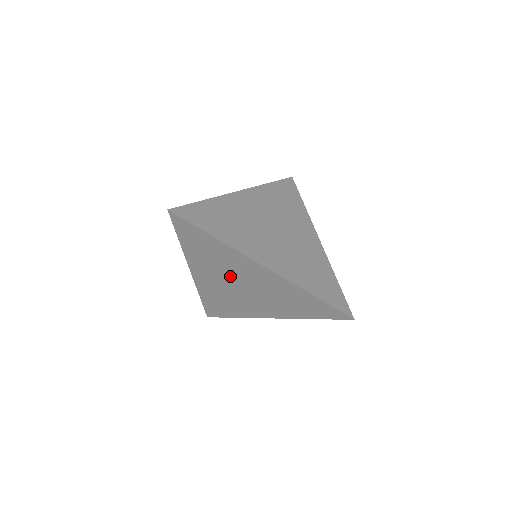
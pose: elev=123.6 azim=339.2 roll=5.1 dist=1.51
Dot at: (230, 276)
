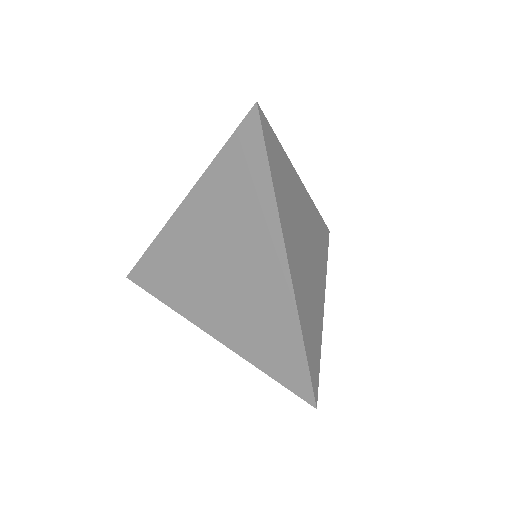
Dot at: (226, 243)
